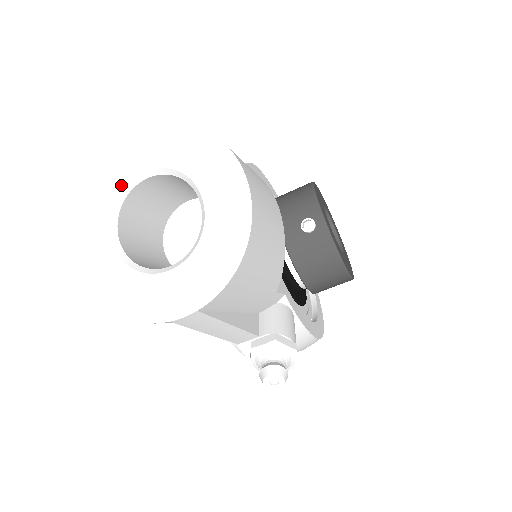
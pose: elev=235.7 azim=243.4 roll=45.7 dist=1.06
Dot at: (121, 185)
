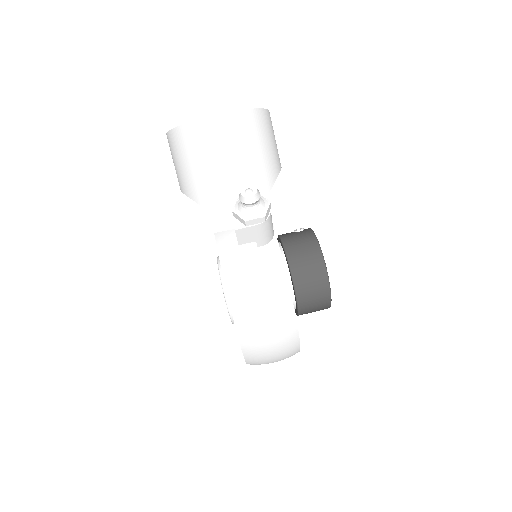
Dot at: occluded
